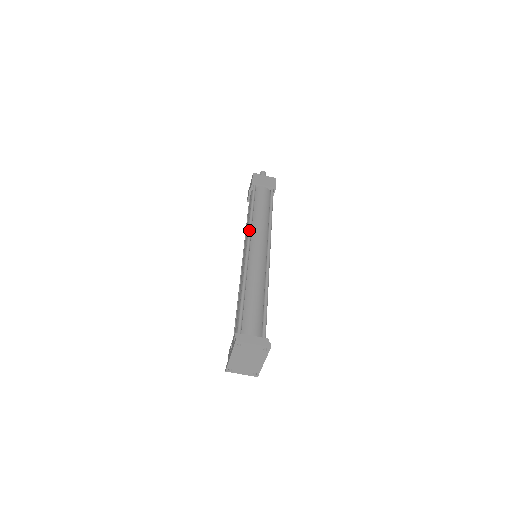
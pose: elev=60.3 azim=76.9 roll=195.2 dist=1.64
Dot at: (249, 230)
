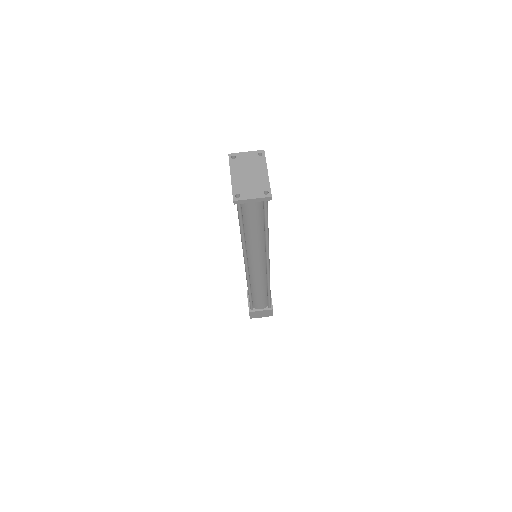
Dot at: occluded
